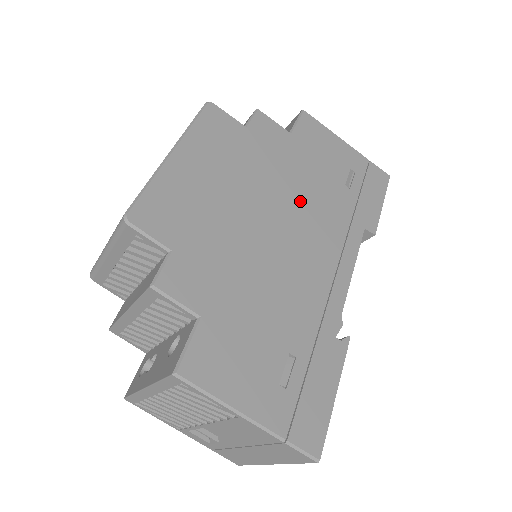
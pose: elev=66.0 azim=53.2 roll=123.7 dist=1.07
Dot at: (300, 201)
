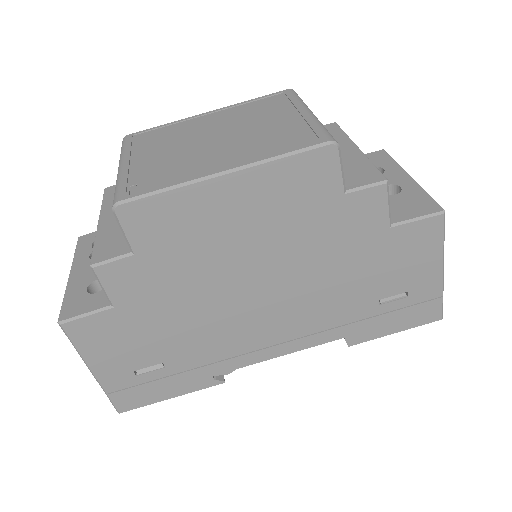
Dot at: (310, 286)
